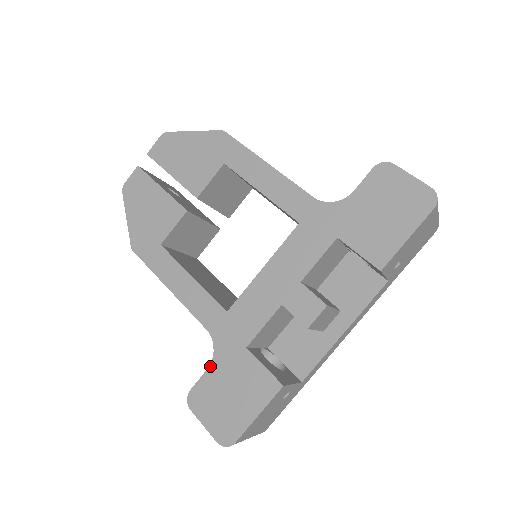
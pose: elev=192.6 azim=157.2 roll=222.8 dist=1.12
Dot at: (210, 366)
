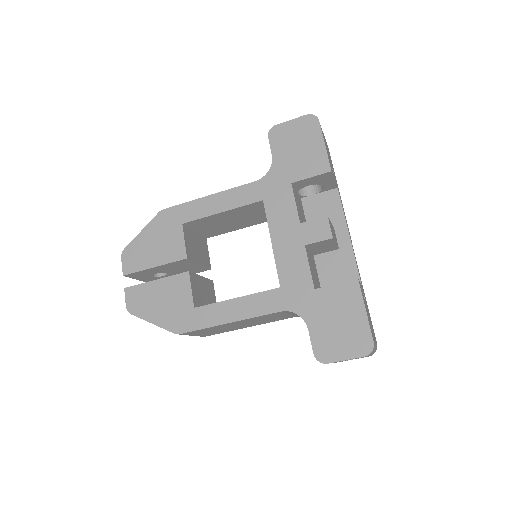
Dot at: (308, 326)
